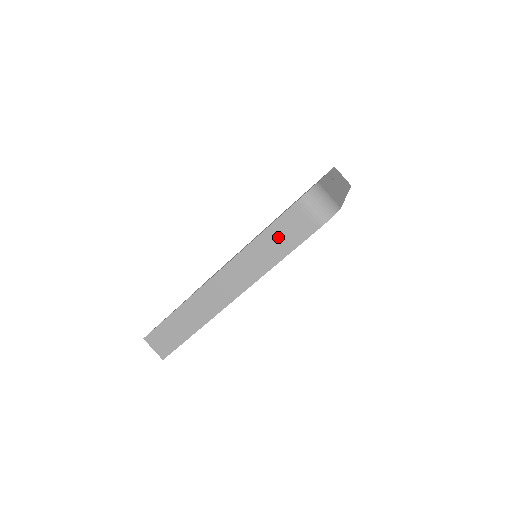
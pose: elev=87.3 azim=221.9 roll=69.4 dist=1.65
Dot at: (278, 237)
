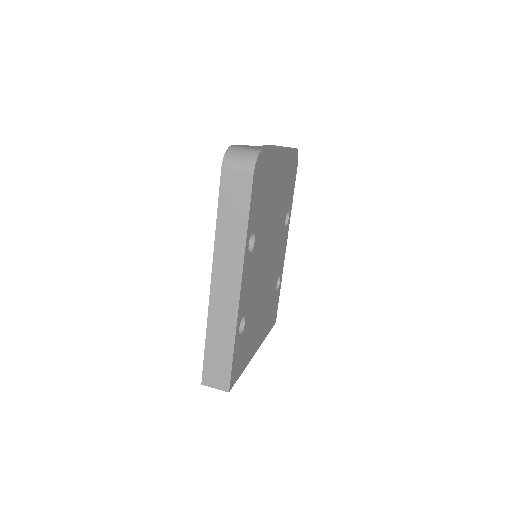
Dot at: (230, 209)
